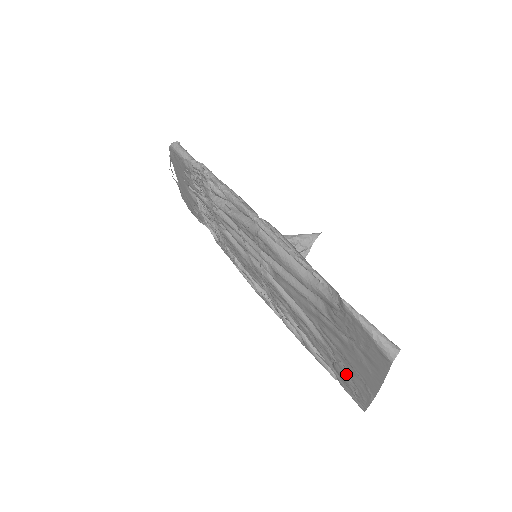
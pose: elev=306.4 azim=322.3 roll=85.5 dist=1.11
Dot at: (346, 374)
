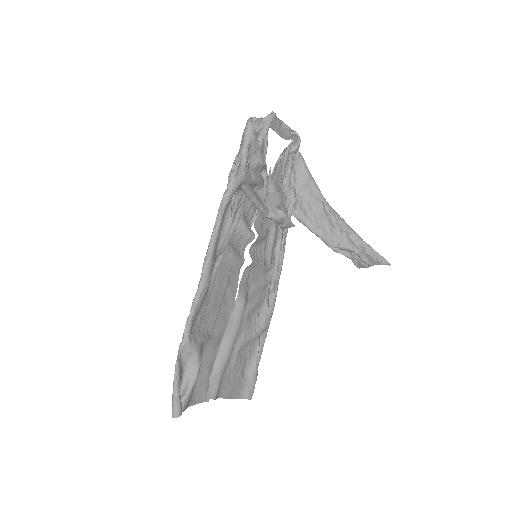
Dot at: (235, 376)
